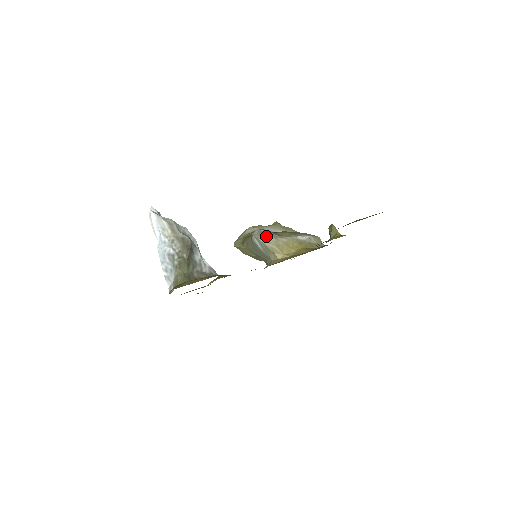
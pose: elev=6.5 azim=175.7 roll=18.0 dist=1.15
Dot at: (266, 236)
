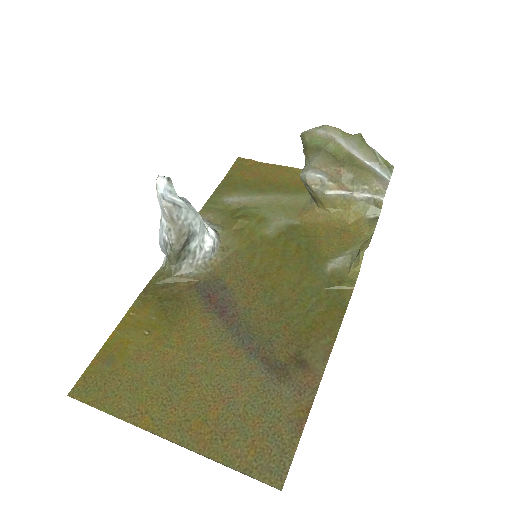
Dot at: (312, 187)
